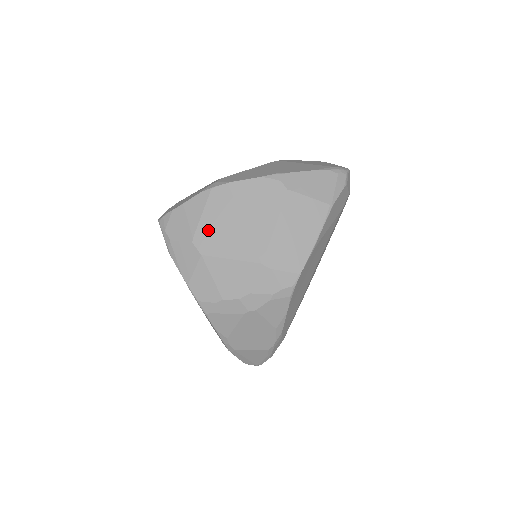
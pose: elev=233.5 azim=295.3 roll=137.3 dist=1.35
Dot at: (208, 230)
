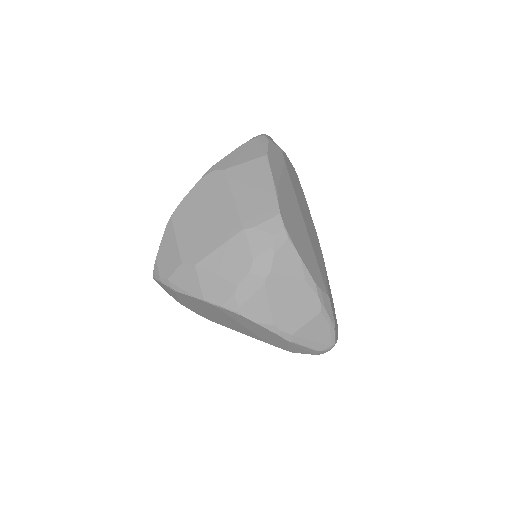
Dot at: (188, 244)
